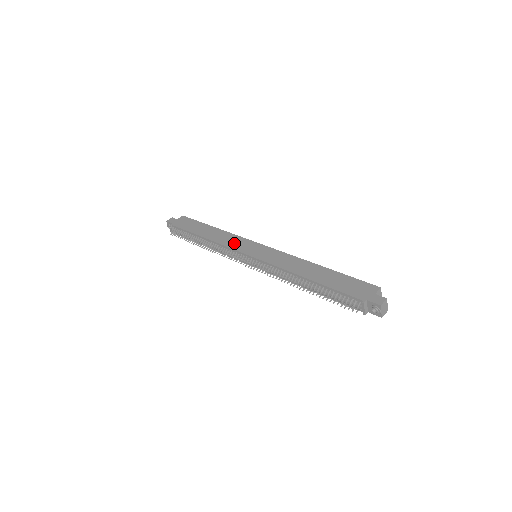
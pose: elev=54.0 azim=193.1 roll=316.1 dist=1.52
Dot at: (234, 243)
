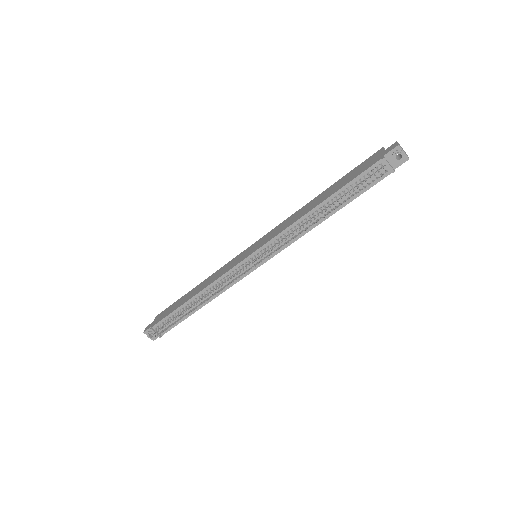
Dot at: (226, 268)
